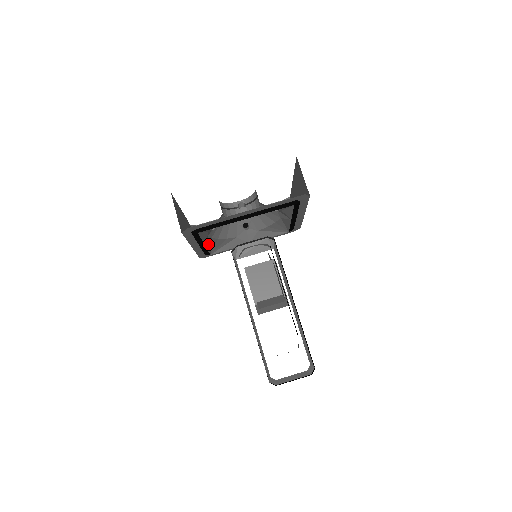
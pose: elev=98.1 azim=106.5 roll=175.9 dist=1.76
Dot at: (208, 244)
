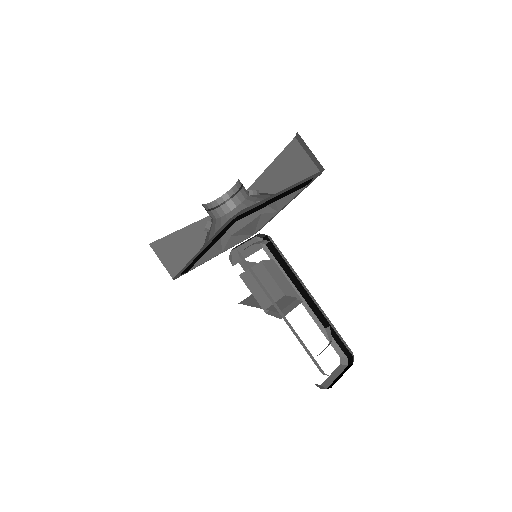
Dot at: occluded
